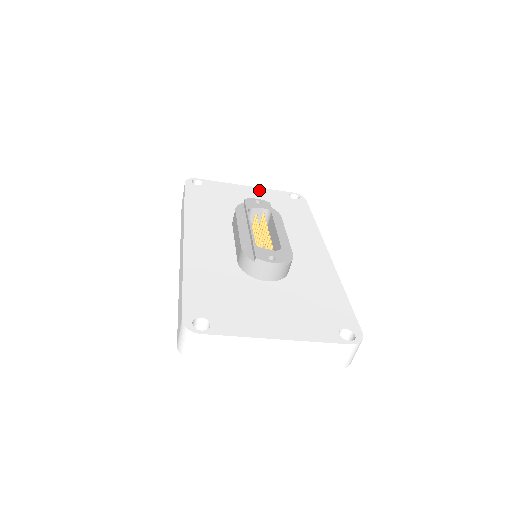
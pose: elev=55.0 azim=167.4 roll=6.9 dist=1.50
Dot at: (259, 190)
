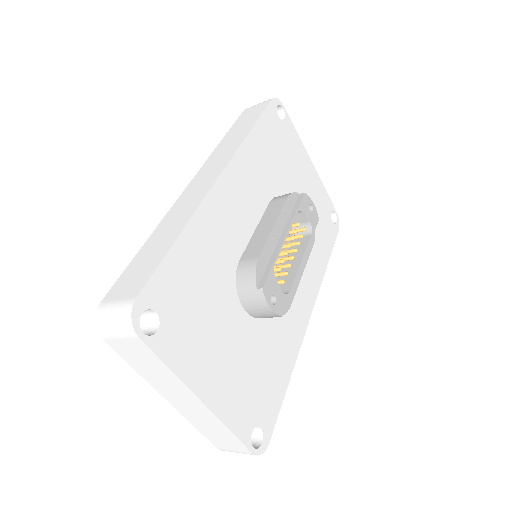
Dot at: (317, 180)
